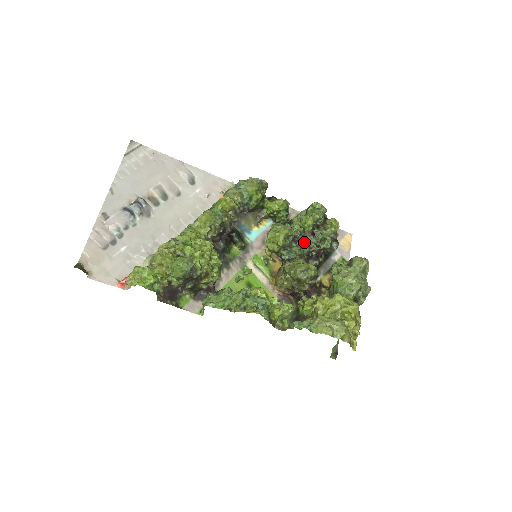
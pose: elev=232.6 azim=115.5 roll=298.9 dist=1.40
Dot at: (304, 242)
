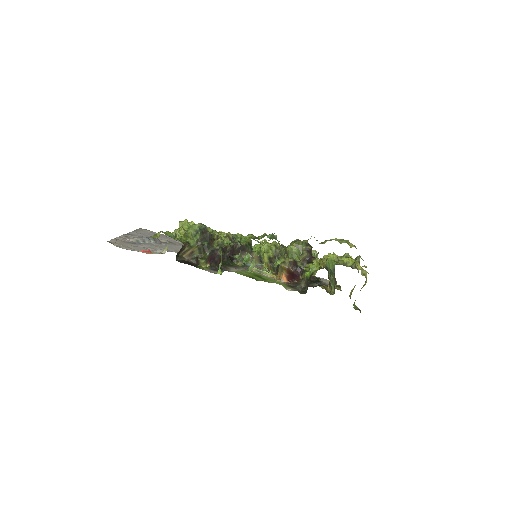
Dot at: occluded
